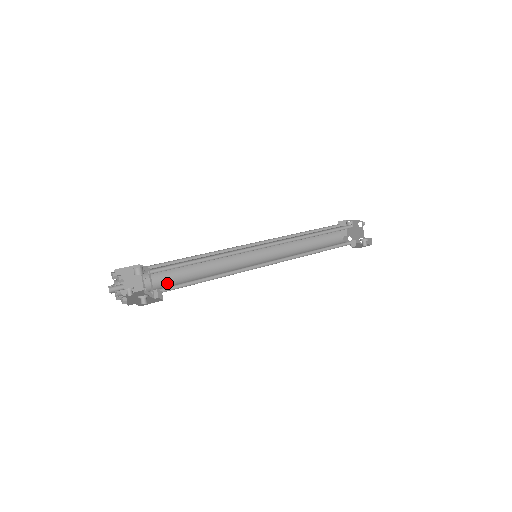
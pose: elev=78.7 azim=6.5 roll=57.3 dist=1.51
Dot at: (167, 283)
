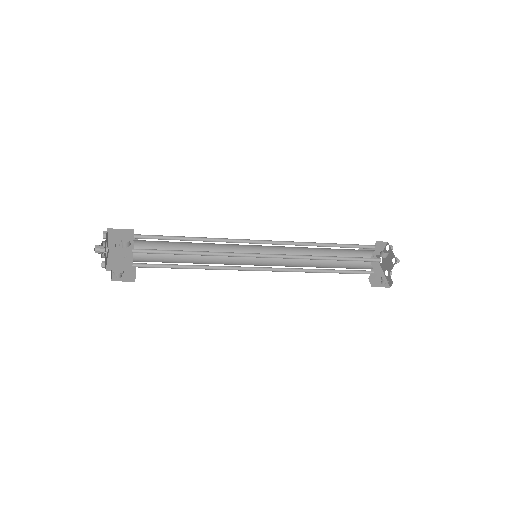
Dot at: occluded
